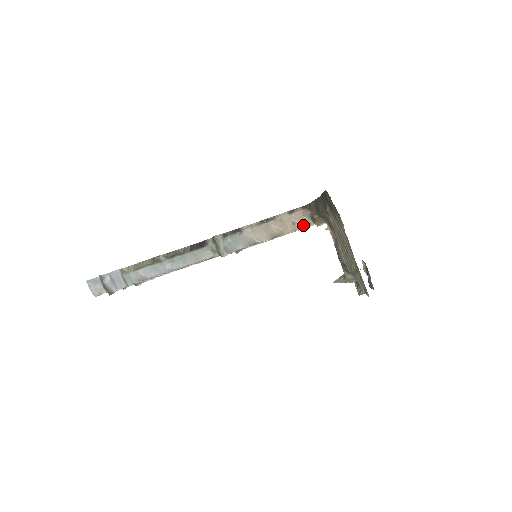
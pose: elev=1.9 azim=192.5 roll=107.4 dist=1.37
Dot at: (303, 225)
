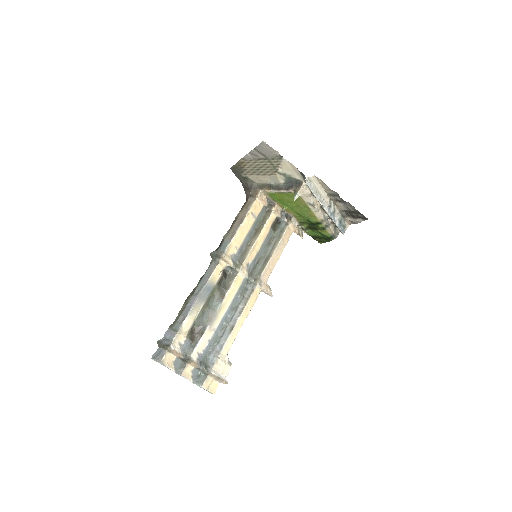
Dot at: (251, 203)
